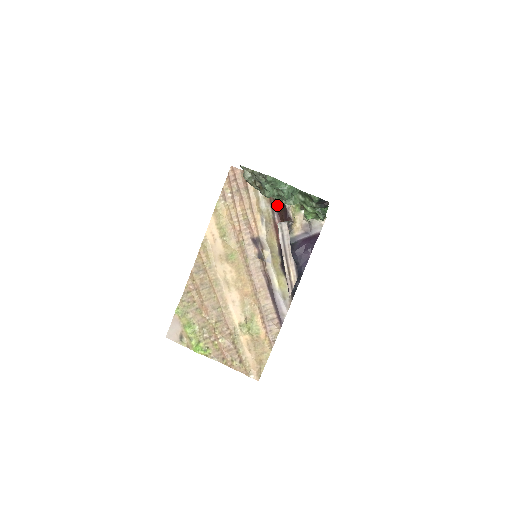
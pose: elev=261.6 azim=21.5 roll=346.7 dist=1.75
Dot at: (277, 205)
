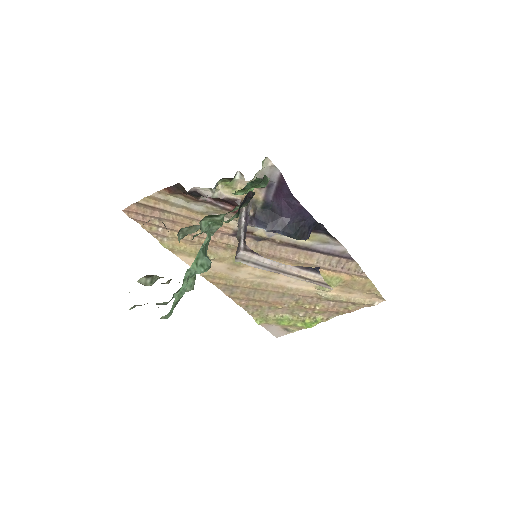
Dot at: occluded
